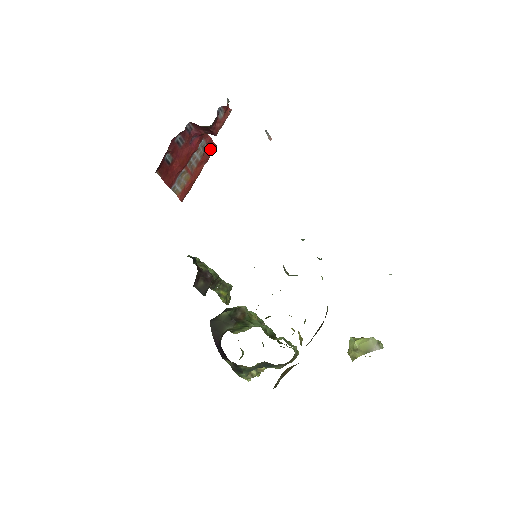
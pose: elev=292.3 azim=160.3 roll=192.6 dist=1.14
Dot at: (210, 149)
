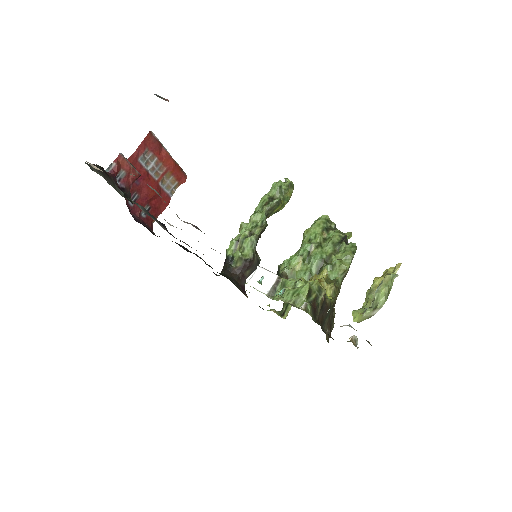
Dot at: (150, 142)
